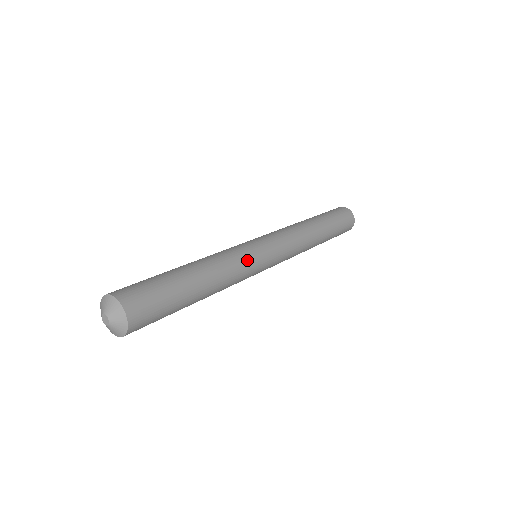
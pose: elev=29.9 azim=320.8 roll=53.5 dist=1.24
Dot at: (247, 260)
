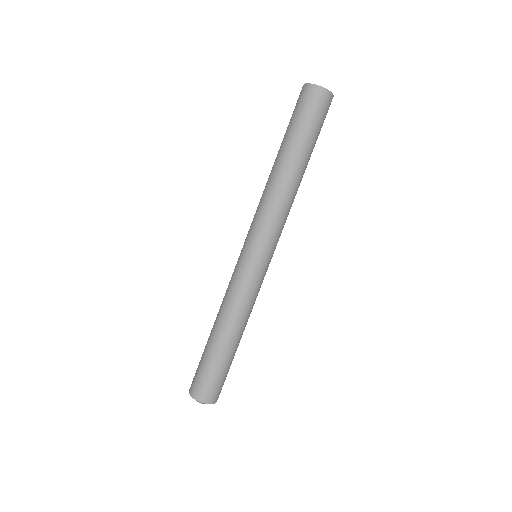
Dot at: (253, 288)
